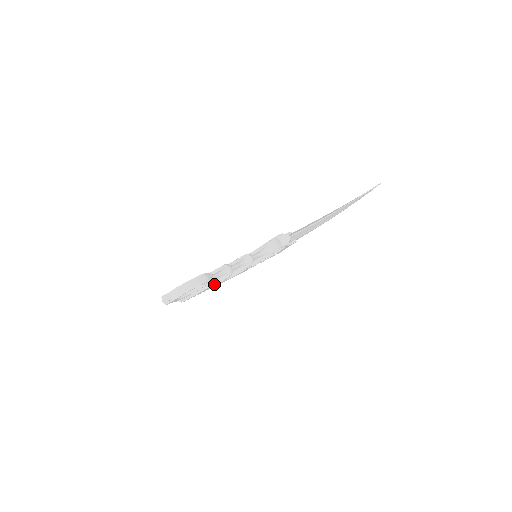
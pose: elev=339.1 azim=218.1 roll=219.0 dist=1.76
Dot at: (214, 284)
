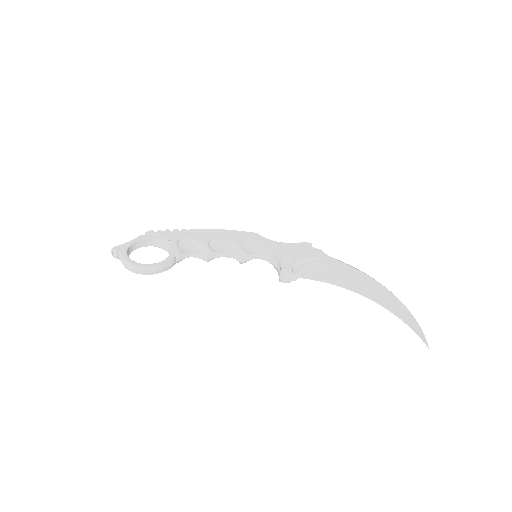
Dot at: occluded
